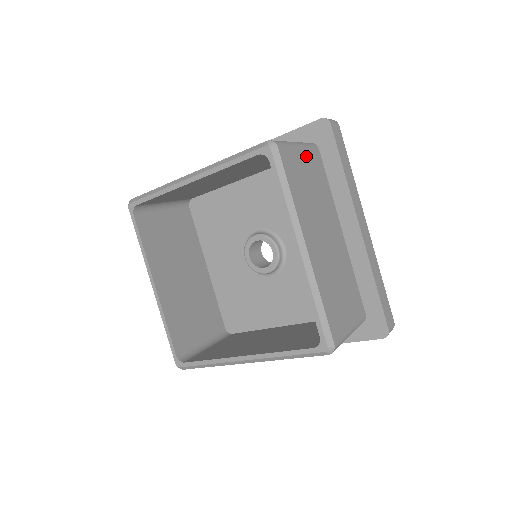
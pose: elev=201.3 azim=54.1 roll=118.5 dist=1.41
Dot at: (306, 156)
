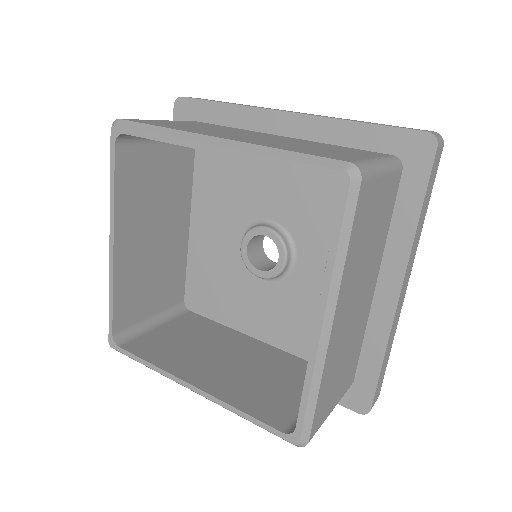
Dot at: (385, 185)
